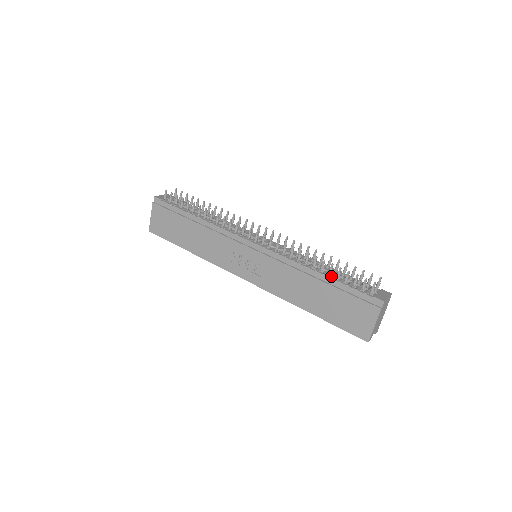
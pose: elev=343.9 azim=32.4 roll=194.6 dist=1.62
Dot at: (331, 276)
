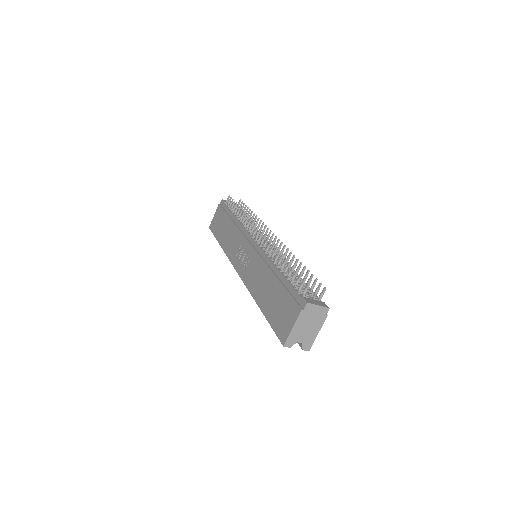
Dot at: (286, 275)
